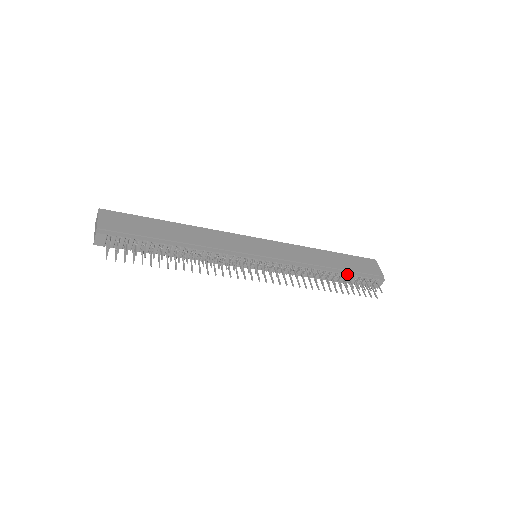
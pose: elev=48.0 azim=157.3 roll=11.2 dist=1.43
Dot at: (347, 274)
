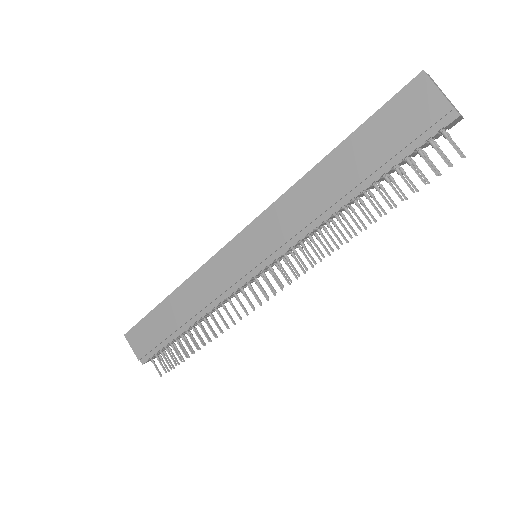
Dot at: (379, 178)
